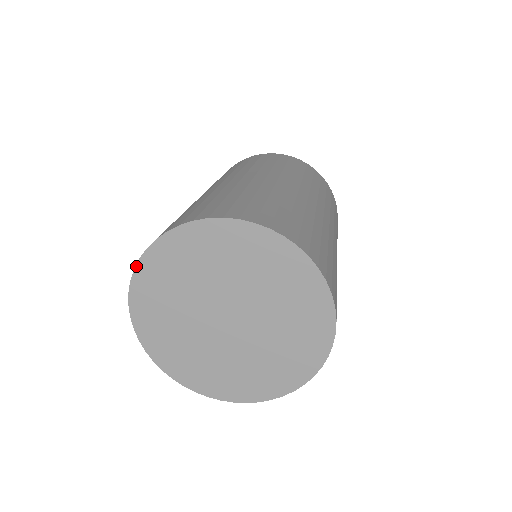
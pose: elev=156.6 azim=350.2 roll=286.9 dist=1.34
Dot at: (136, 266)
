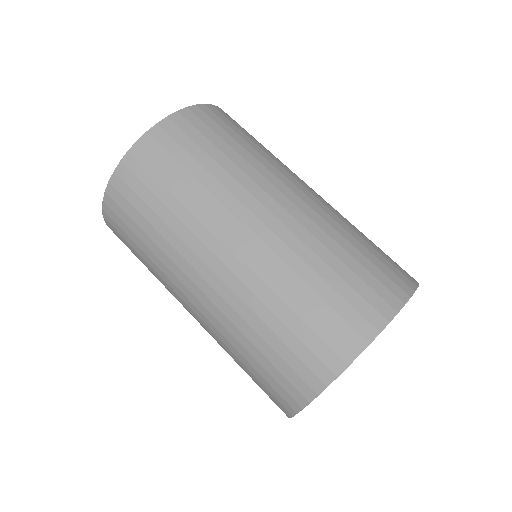
Dot at: occluded
